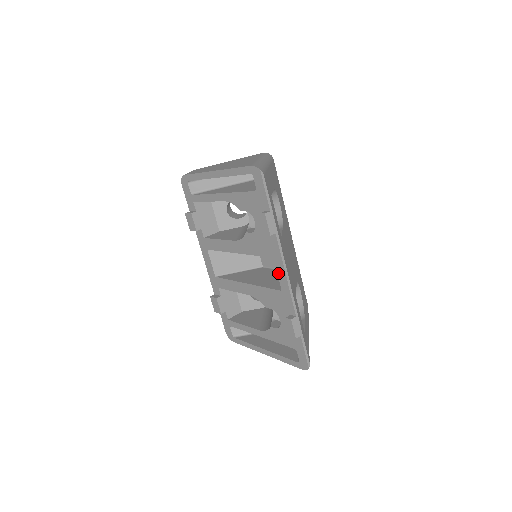
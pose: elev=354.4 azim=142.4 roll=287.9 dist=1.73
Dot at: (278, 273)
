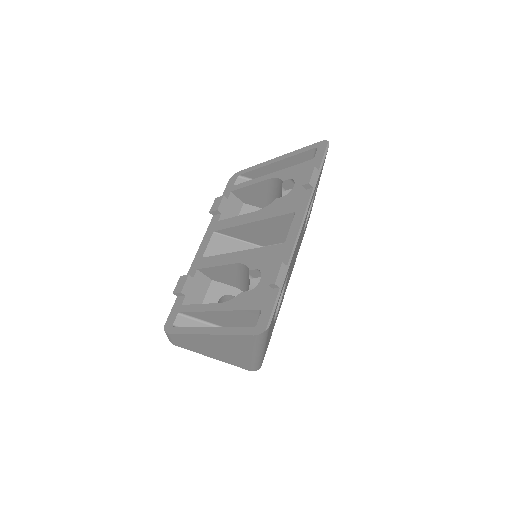
Dot at: (292, 225)
